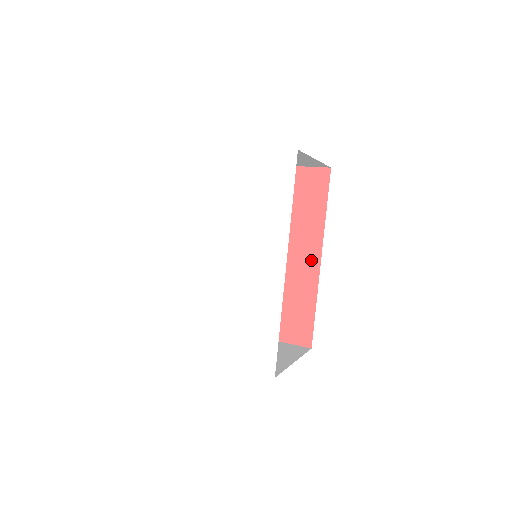
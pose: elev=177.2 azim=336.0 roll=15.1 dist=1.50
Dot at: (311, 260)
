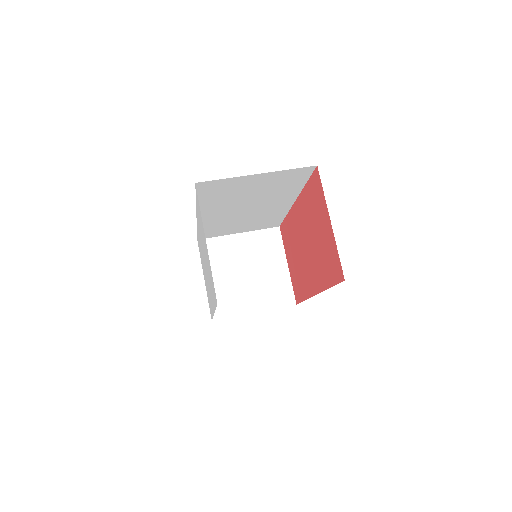
Dot at: (313, 285)
